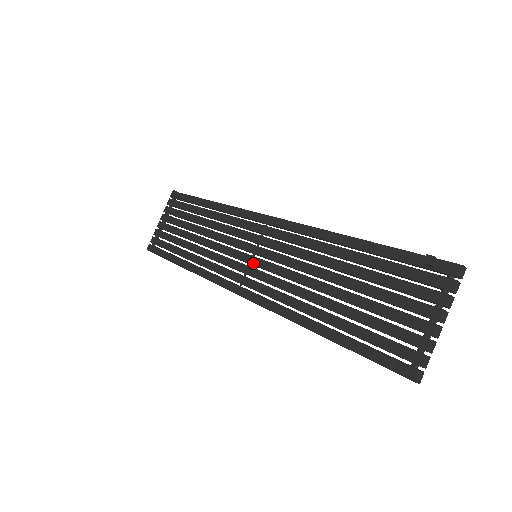
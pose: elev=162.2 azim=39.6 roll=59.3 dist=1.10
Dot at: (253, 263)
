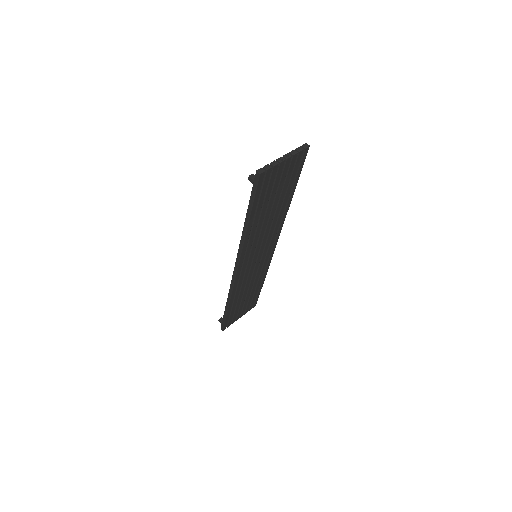
Dot at: occluded
